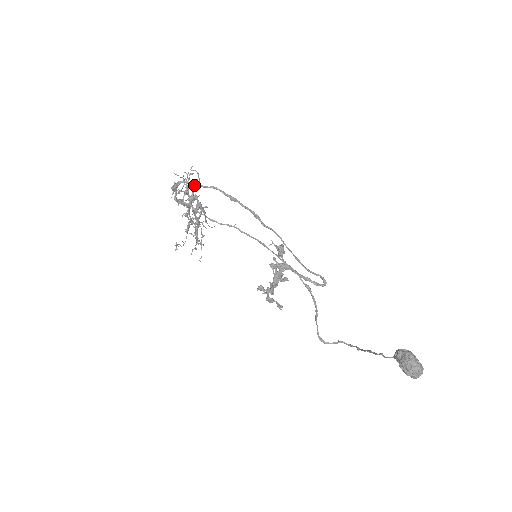
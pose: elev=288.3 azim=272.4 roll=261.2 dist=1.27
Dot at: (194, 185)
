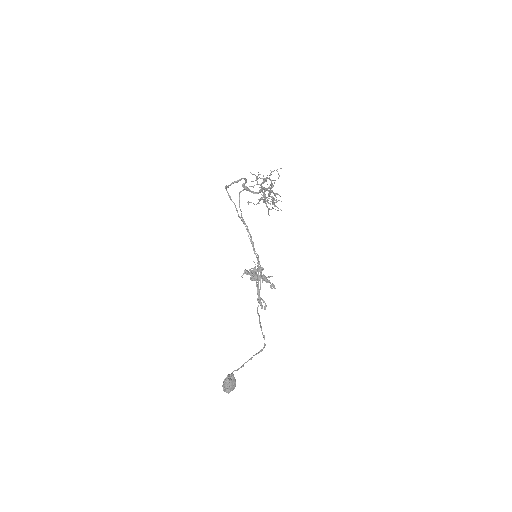
Dot at: (229, 197)
